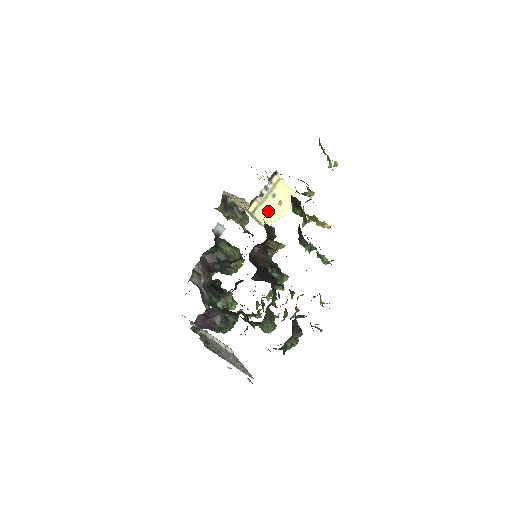
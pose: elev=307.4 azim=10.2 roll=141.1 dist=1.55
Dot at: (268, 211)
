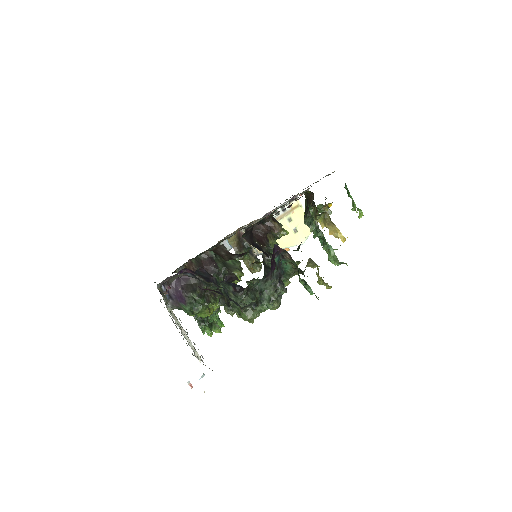
Dot at: occluded
